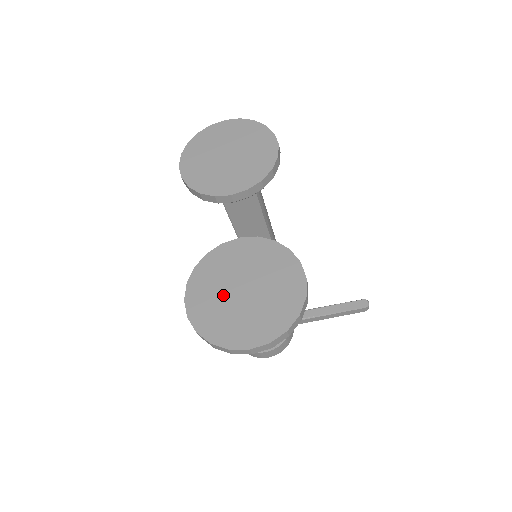
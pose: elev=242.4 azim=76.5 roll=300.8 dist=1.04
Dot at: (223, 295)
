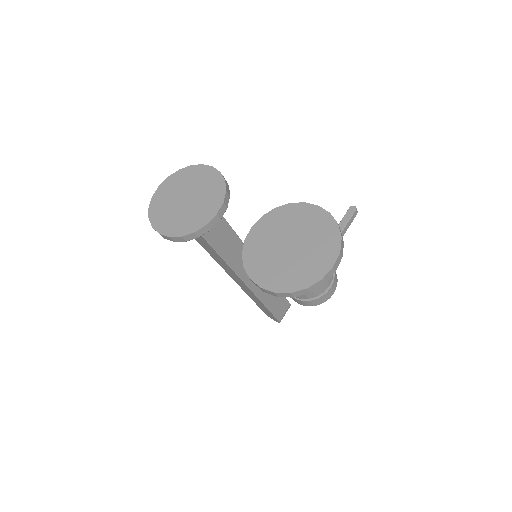
Dot at: (281, 261)
